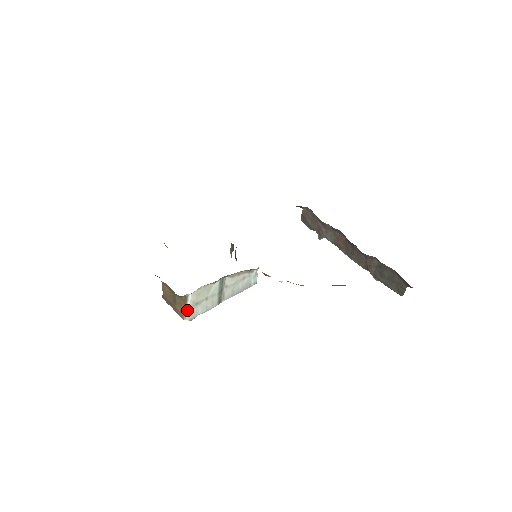
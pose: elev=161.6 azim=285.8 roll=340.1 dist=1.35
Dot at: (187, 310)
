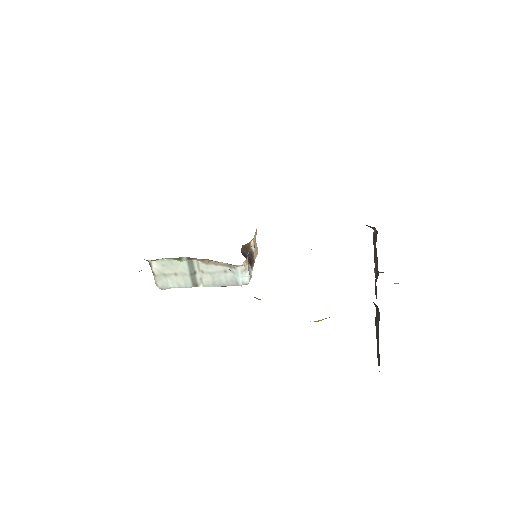
Dot at: (155, 277)
